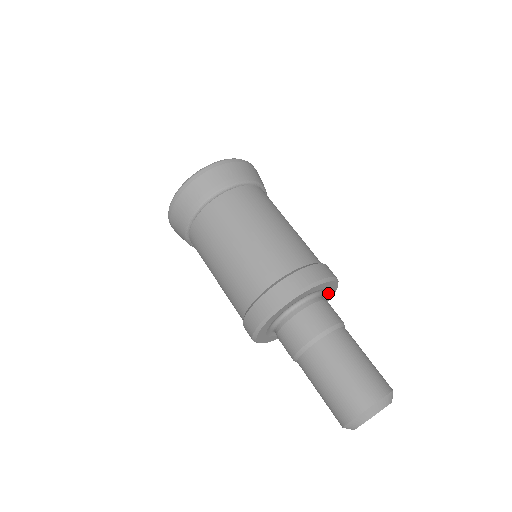
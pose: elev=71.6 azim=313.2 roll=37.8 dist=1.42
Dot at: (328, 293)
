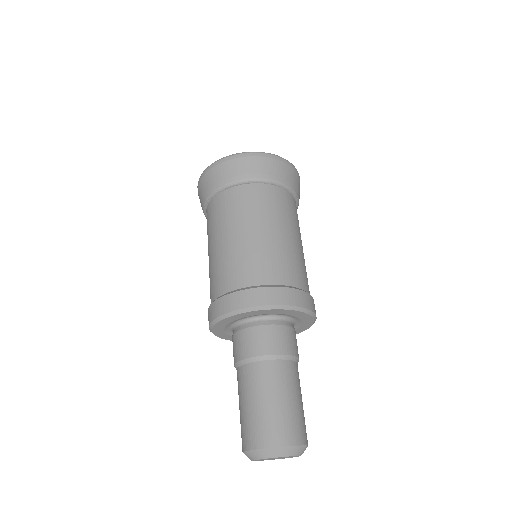
Dot at: (301, 325)
